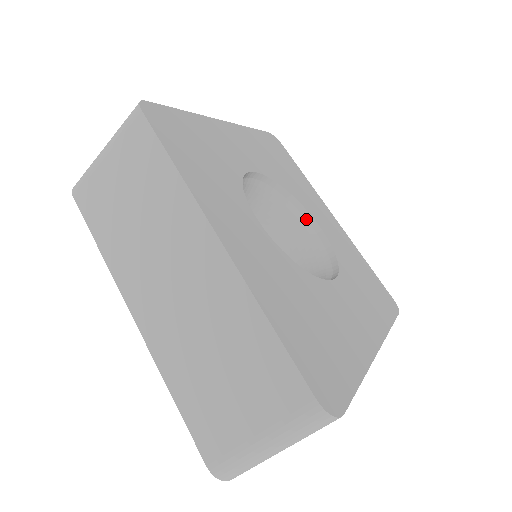
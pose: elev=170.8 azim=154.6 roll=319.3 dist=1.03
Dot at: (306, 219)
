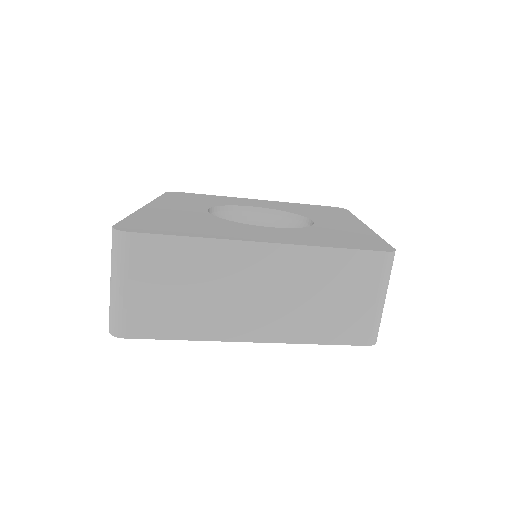
Dot at: (308, 224)
